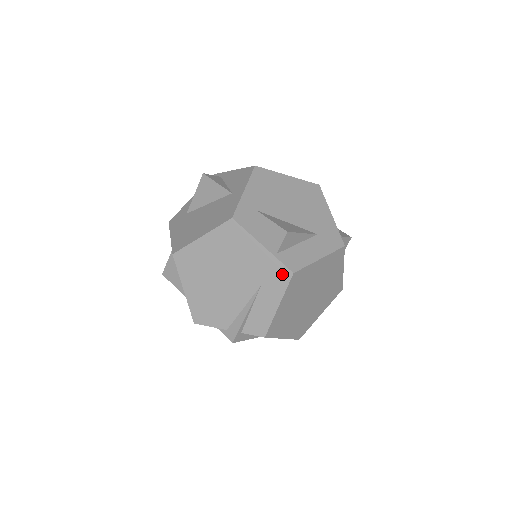
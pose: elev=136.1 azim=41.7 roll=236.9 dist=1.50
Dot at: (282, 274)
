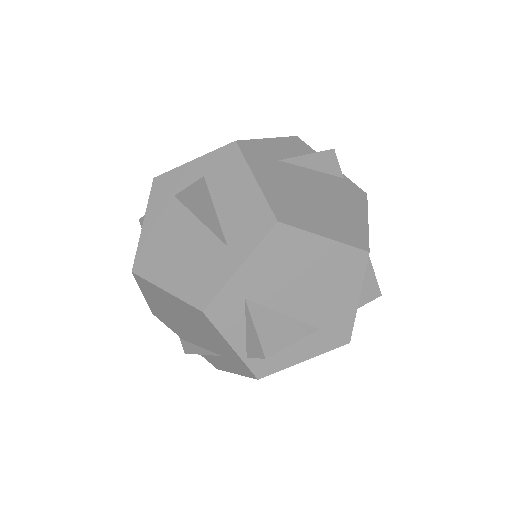
Dot at: (246, 371)
